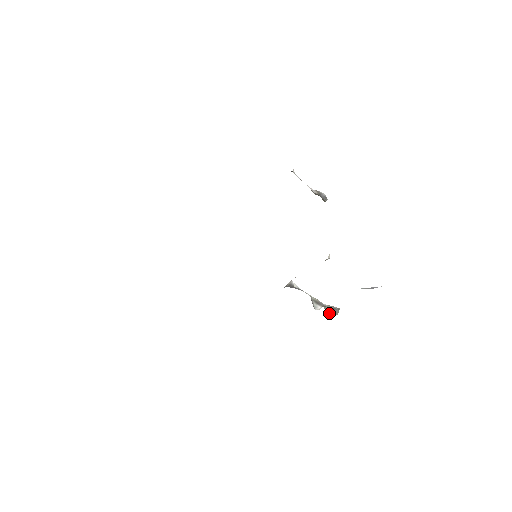
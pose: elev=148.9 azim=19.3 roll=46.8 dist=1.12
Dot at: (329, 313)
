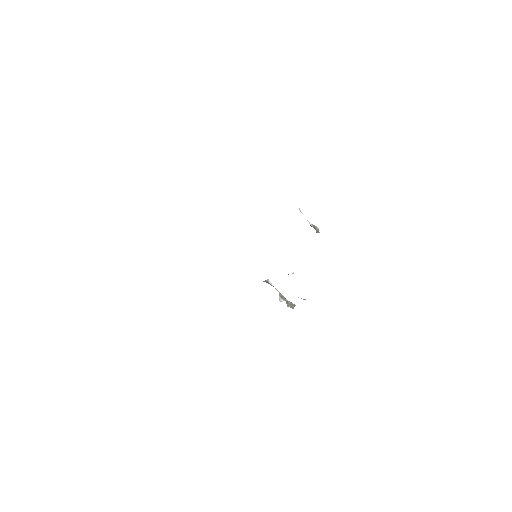
Dot at: (289, 306)
